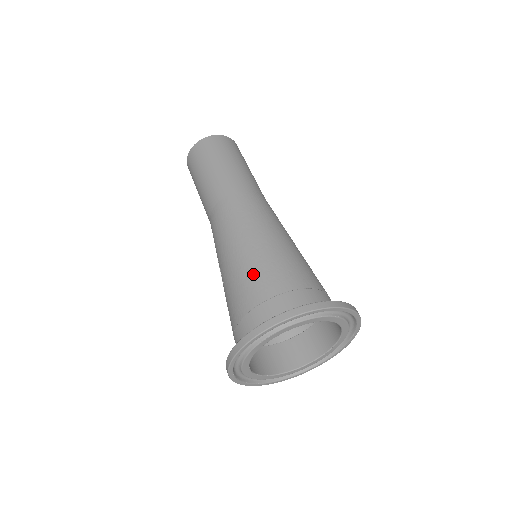
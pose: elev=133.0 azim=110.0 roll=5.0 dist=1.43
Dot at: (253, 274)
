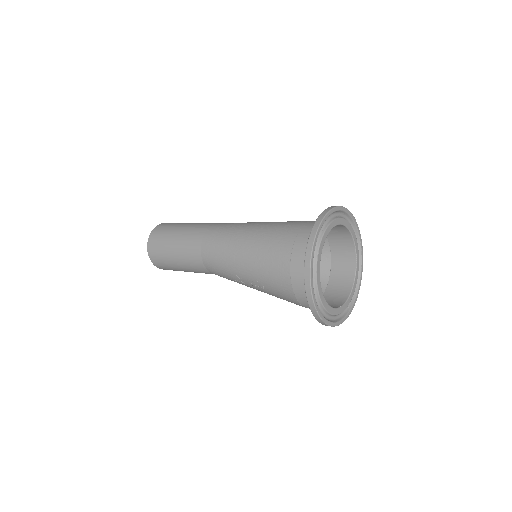
Dot at: (269, 244)
